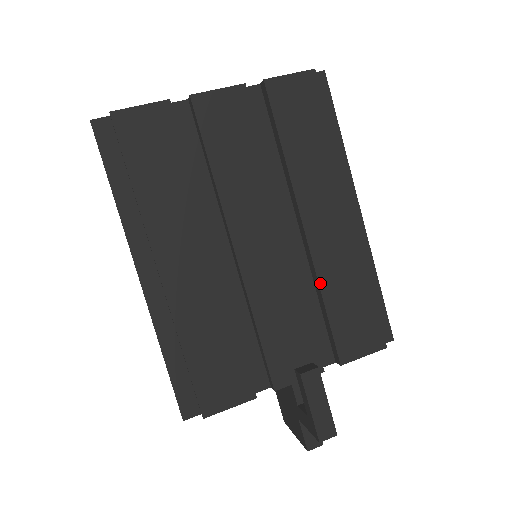
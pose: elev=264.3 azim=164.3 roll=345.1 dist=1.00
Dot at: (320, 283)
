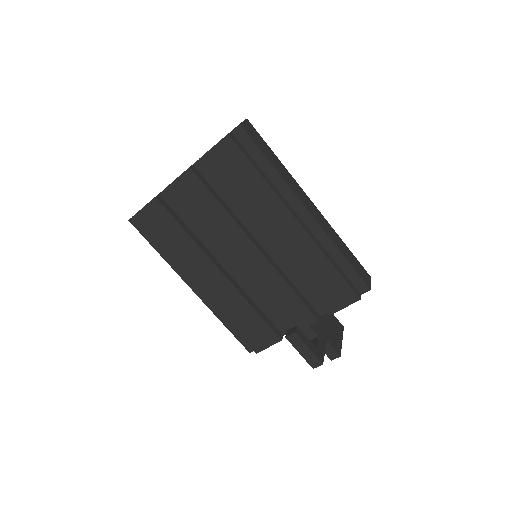
Dot at: (294, 272)
